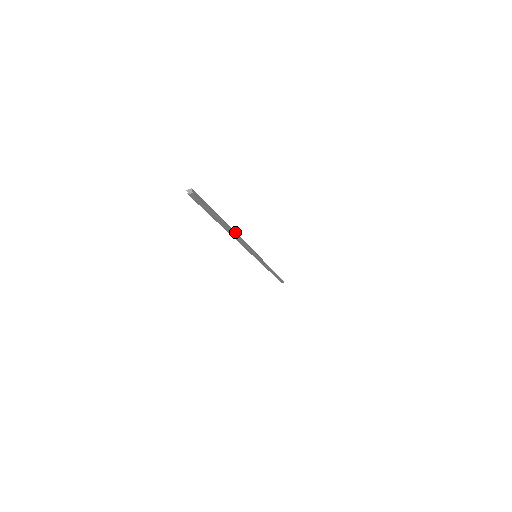
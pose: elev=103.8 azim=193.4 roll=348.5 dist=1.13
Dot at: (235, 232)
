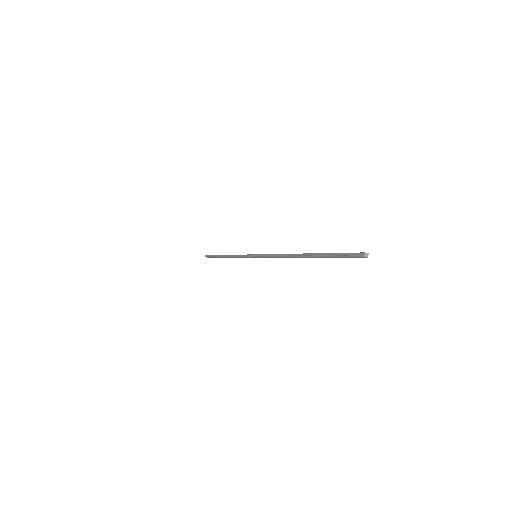
Dot at: (297, 254)
